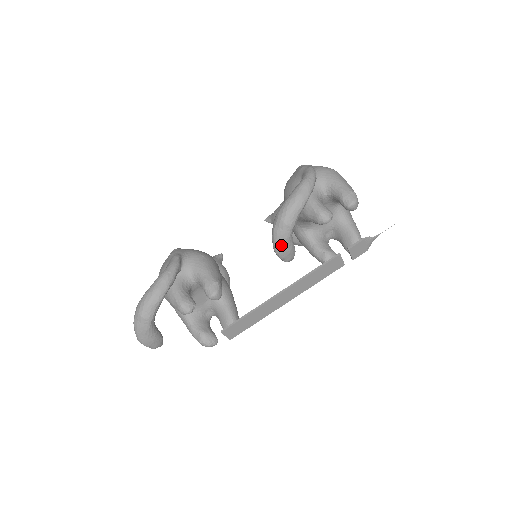
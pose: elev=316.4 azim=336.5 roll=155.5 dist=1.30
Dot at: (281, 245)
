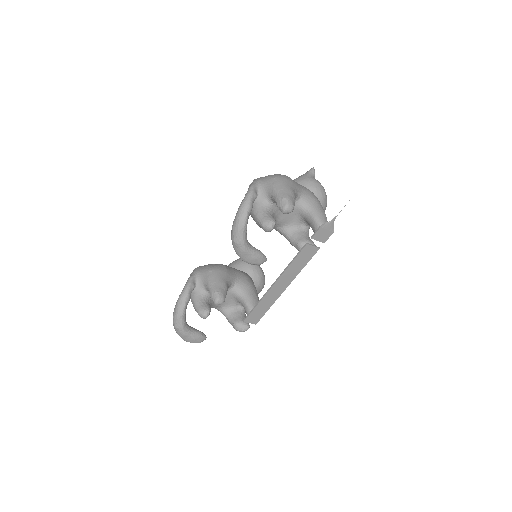
Dot at: (244, 257)
